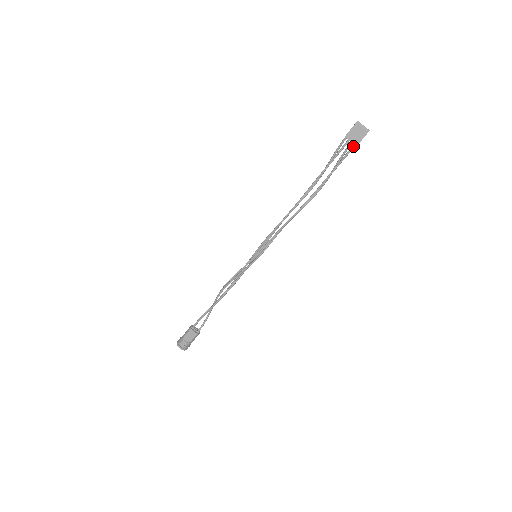
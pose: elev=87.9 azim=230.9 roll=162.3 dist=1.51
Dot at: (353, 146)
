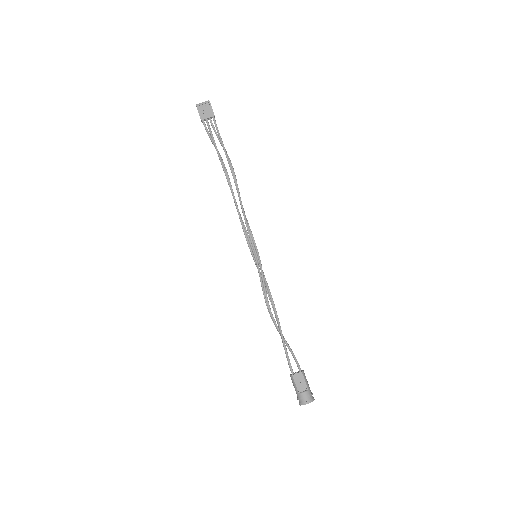
Dot at: (213, 119)
